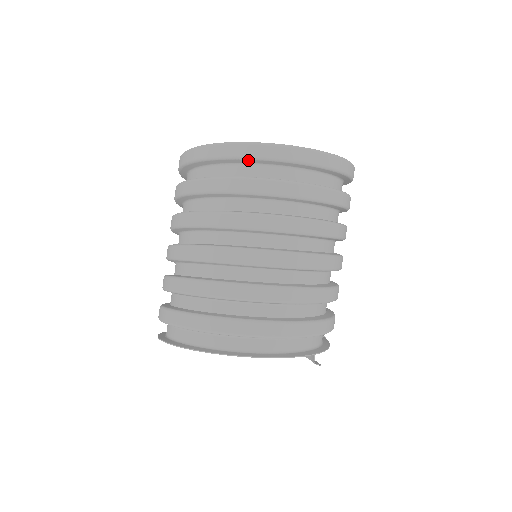
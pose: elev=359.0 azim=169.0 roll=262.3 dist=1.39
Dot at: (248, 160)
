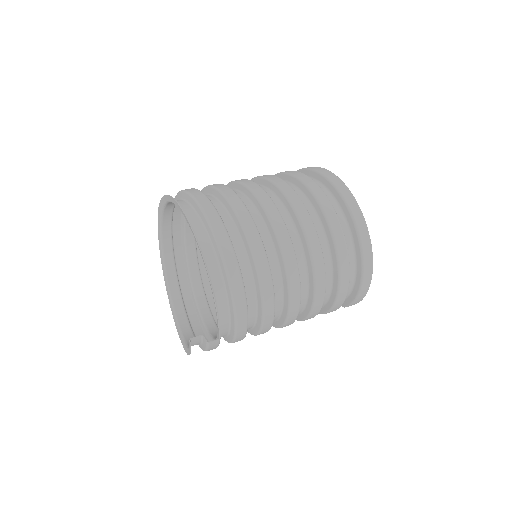
Dot at: (318, 175)
